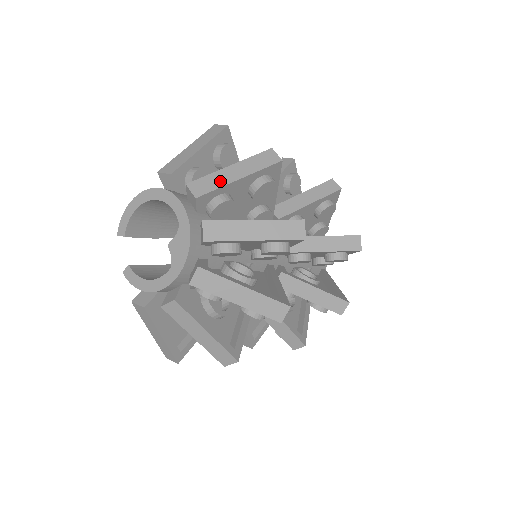
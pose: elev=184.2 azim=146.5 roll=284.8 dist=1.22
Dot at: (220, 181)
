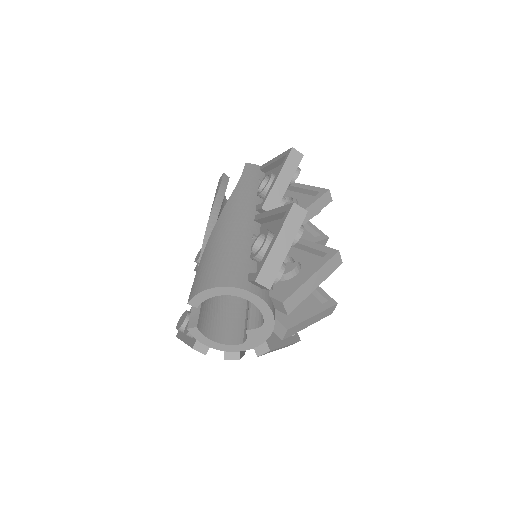
Dot at: (304, 294)
